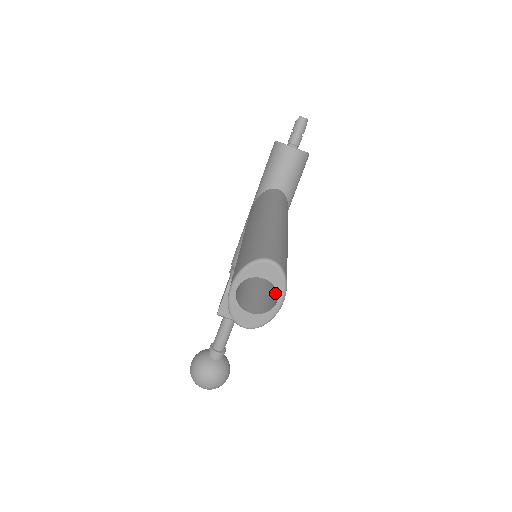
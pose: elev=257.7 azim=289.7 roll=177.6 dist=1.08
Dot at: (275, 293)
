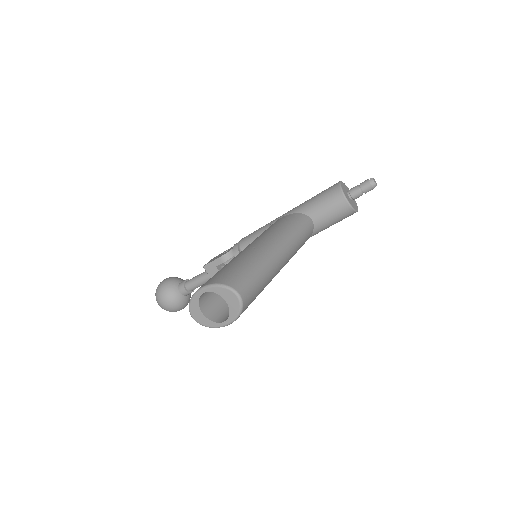
Dot at: occluded
